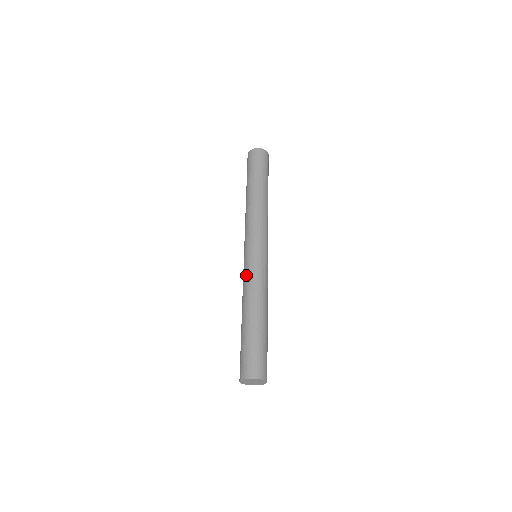
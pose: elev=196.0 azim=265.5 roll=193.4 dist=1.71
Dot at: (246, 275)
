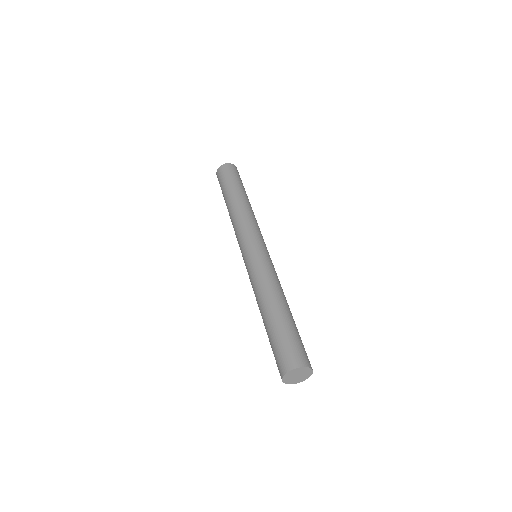
Dot at: (258, 269)
